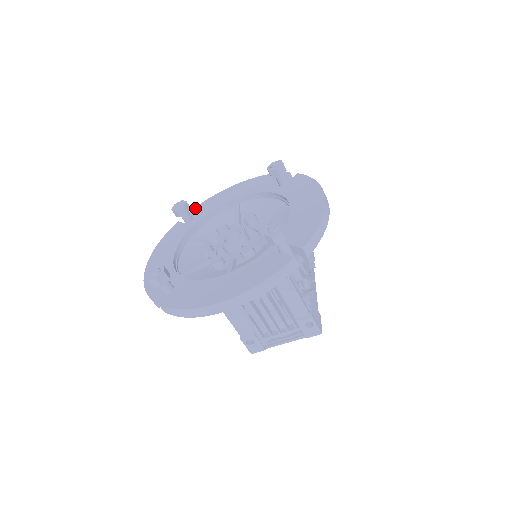
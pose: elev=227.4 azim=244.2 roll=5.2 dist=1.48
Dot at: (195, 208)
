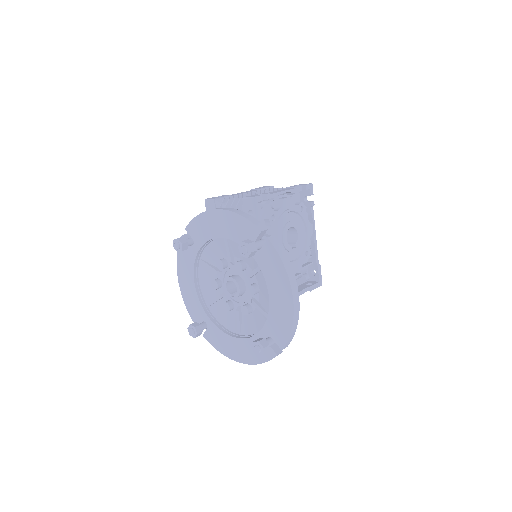
Dot at: (190, 224)
